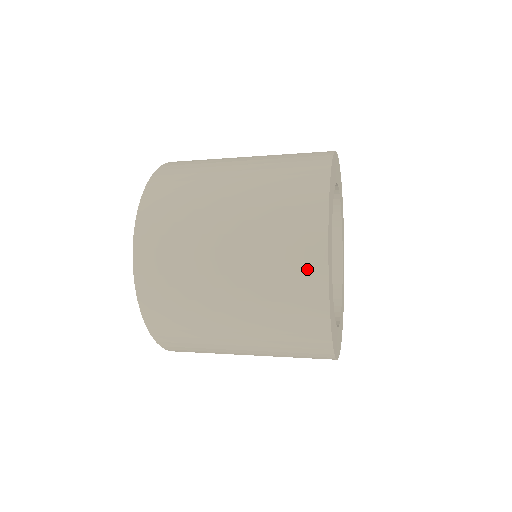
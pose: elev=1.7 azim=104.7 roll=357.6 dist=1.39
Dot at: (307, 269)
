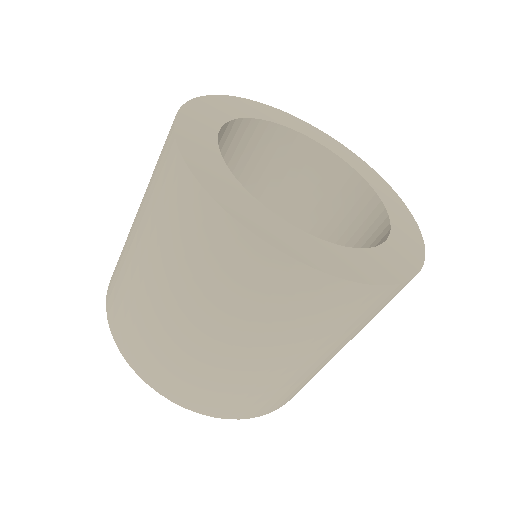
Dot at: (187, 203)
